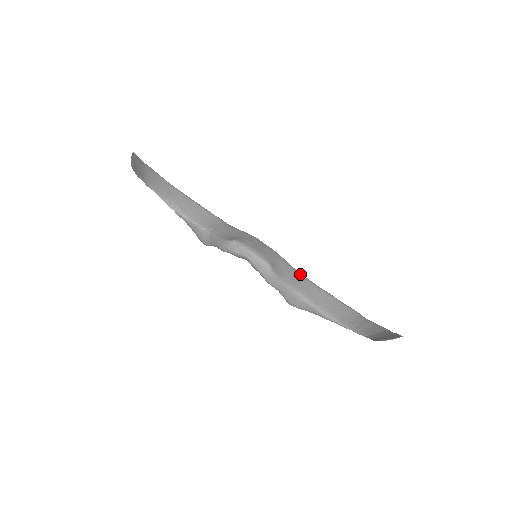
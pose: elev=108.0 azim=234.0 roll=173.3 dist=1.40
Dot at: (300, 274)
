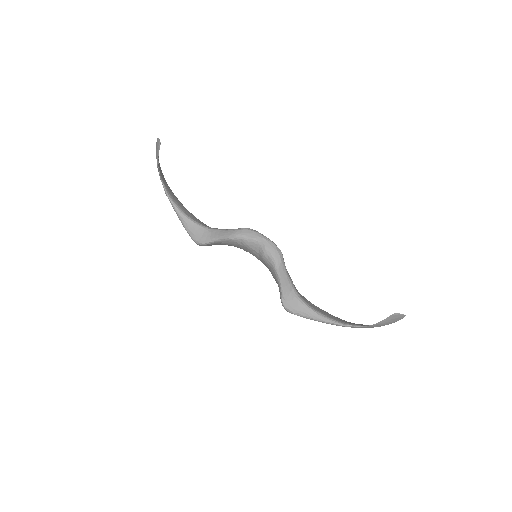
Dot at: occluded
